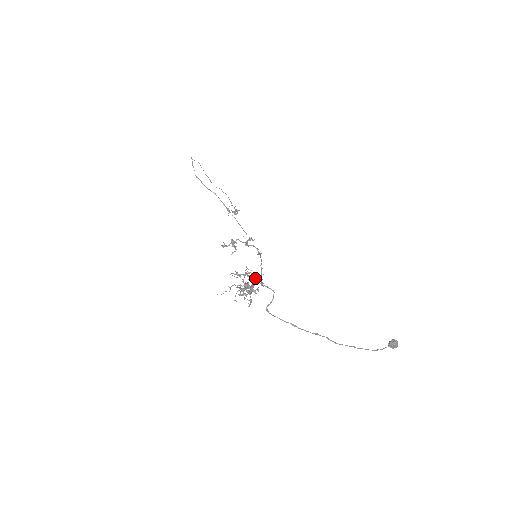
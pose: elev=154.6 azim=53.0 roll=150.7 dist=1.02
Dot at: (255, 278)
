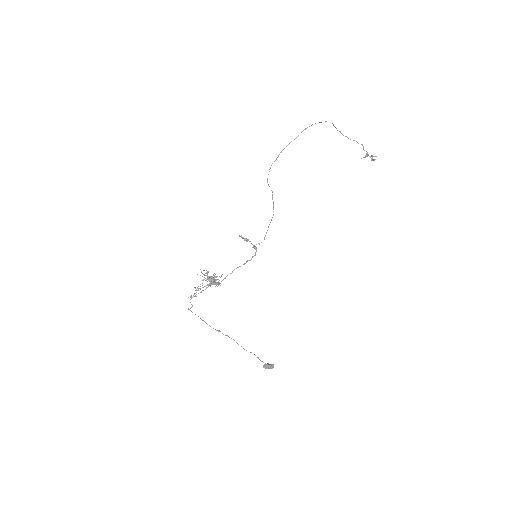
Dot at: (210, 284)
